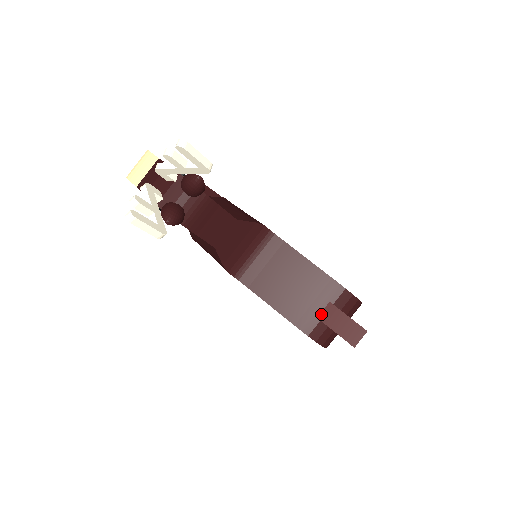
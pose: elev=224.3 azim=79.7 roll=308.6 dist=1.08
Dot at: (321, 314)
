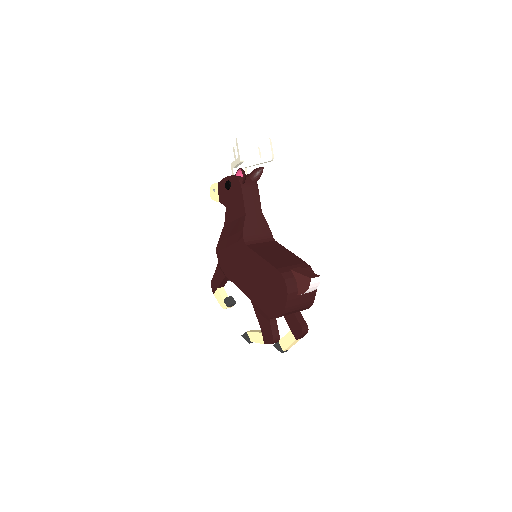
Dot at: (293, 269)
